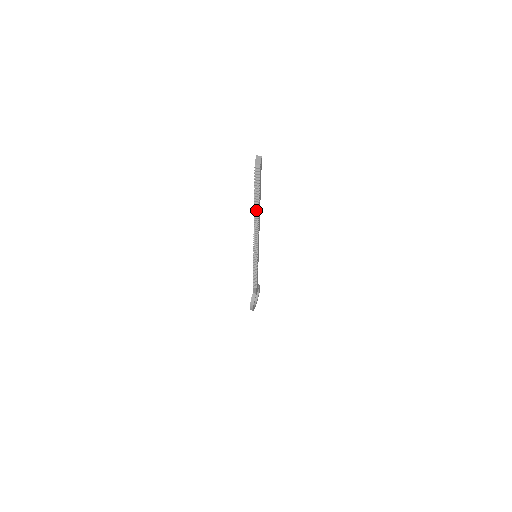
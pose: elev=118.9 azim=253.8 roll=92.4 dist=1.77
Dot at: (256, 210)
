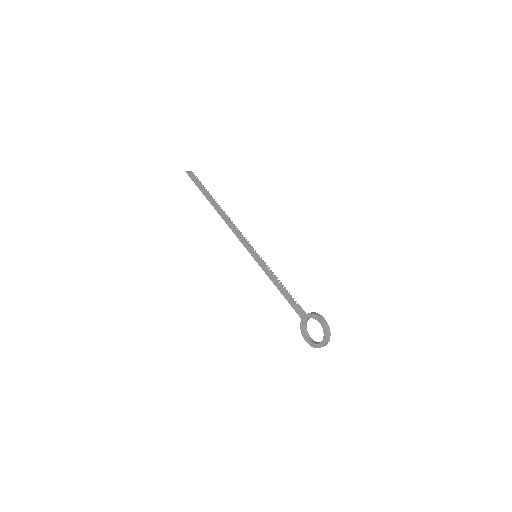
Dot at: (215, 203)
